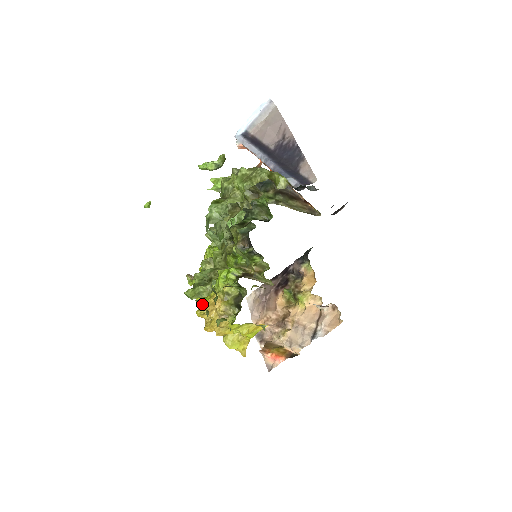
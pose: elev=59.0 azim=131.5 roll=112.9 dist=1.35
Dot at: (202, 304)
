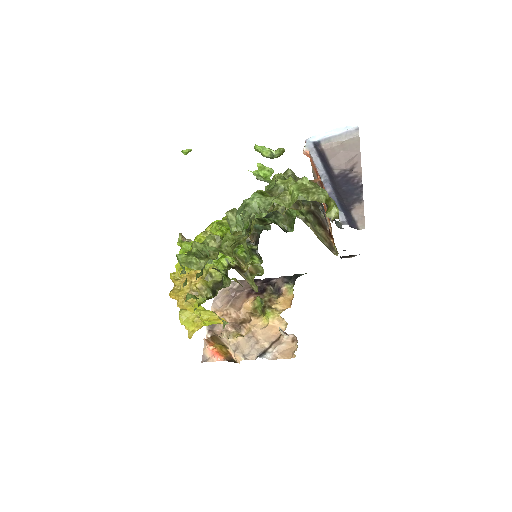
Dot at: (181, 270)
